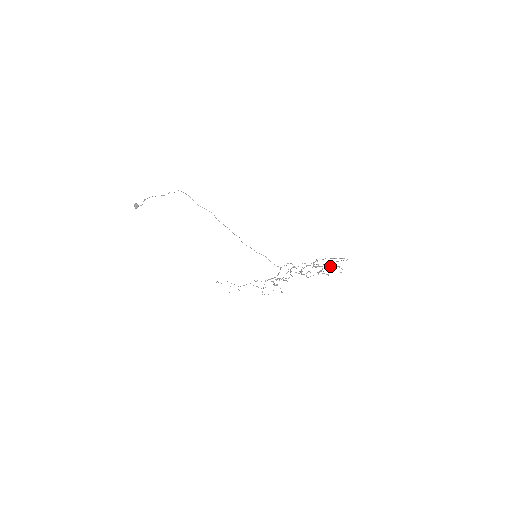
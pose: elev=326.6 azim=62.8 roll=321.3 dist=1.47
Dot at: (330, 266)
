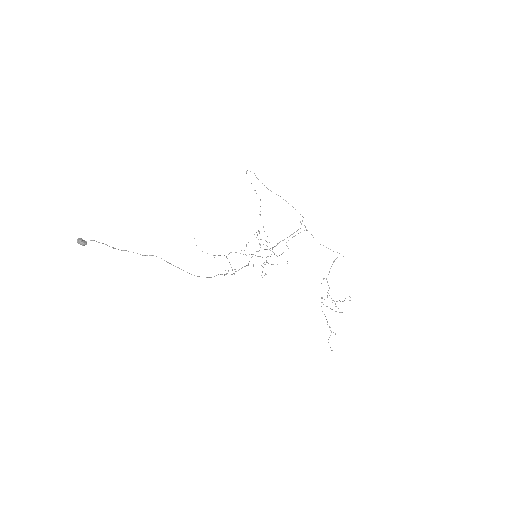
Dot at: occluded
